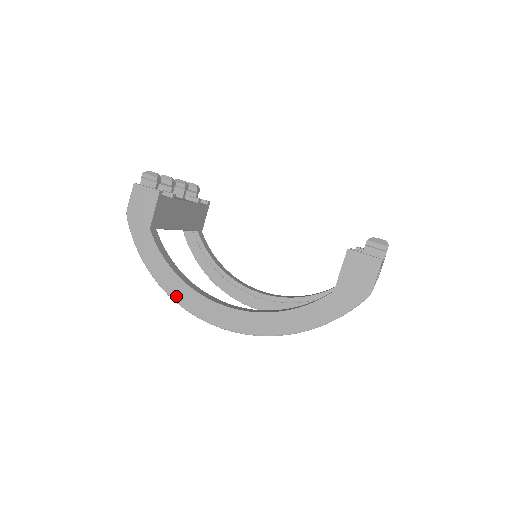
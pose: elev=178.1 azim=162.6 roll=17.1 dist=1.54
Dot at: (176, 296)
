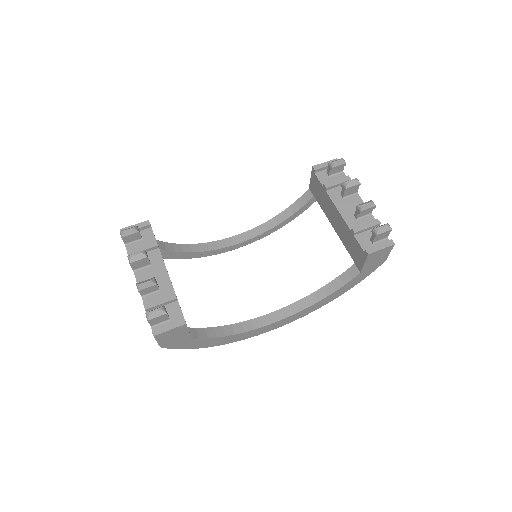
Dot at: (238, 340)
